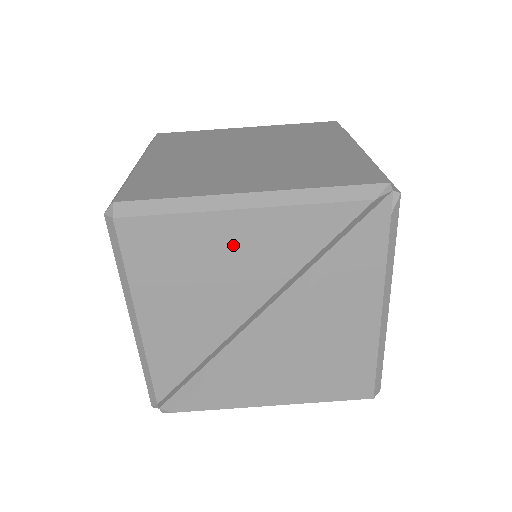
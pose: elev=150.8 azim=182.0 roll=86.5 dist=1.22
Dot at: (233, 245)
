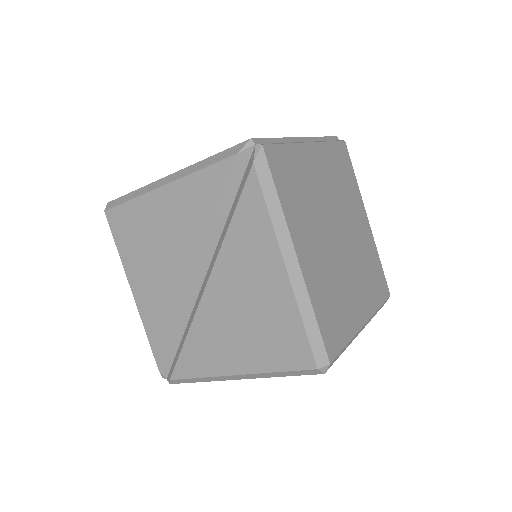
Dot at: (165, 216)
